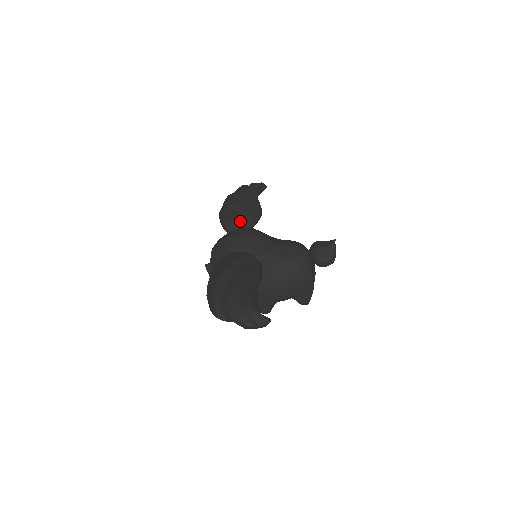
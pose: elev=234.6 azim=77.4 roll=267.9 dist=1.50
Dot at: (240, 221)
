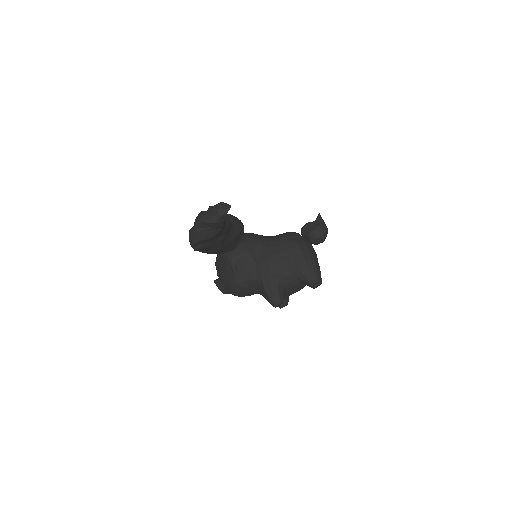
Dot at: occluded
